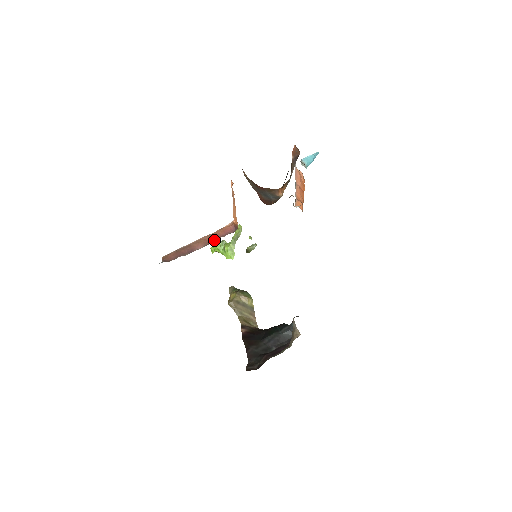
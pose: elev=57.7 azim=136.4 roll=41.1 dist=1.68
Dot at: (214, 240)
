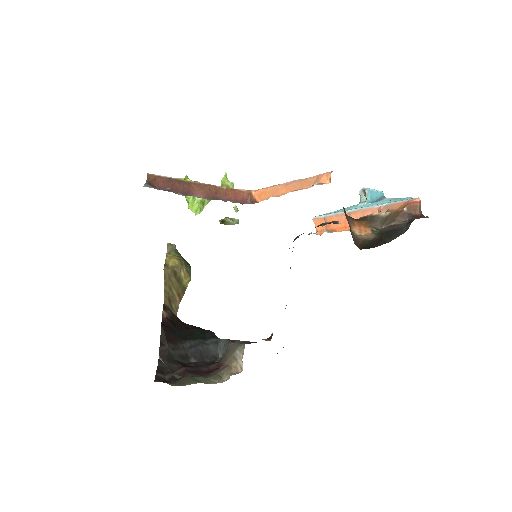
Dot at: (219, 198)
